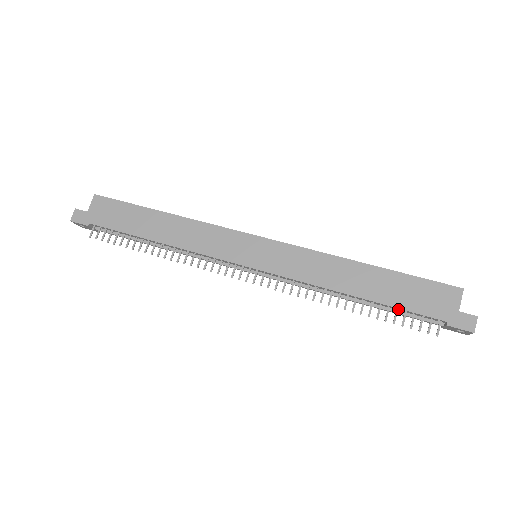
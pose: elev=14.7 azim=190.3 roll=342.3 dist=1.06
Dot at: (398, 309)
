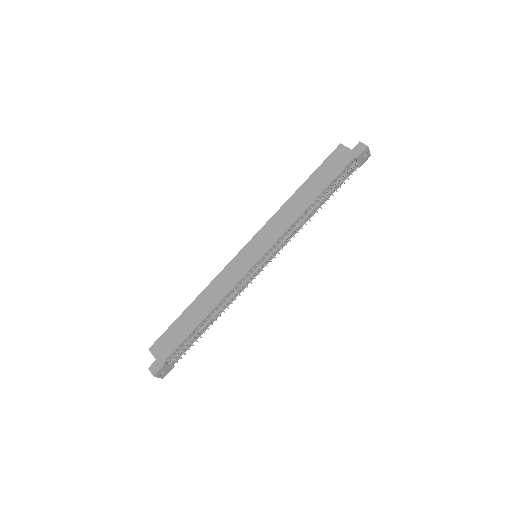
Dot at: (334, 182)
